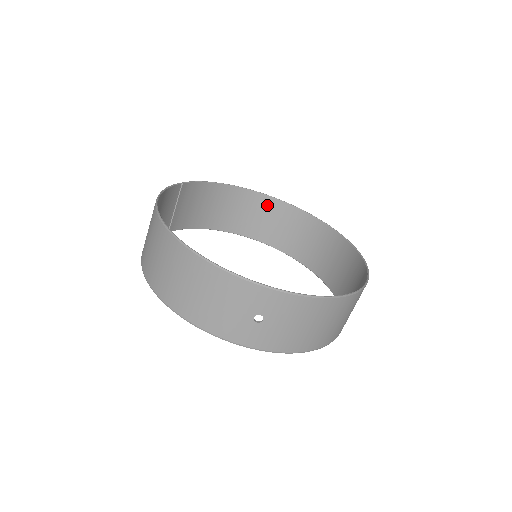
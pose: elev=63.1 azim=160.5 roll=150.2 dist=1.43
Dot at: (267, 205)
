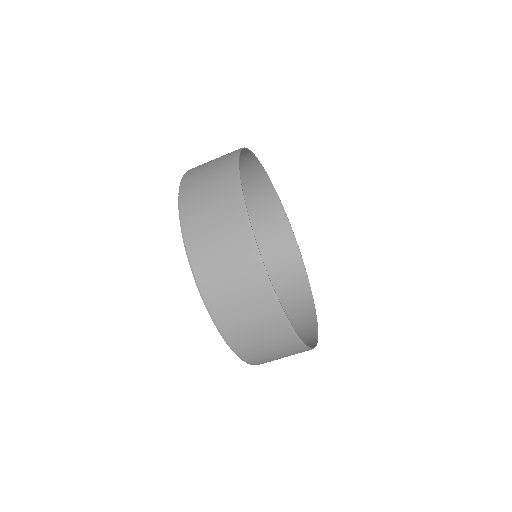
Dot at: (248, 163)
